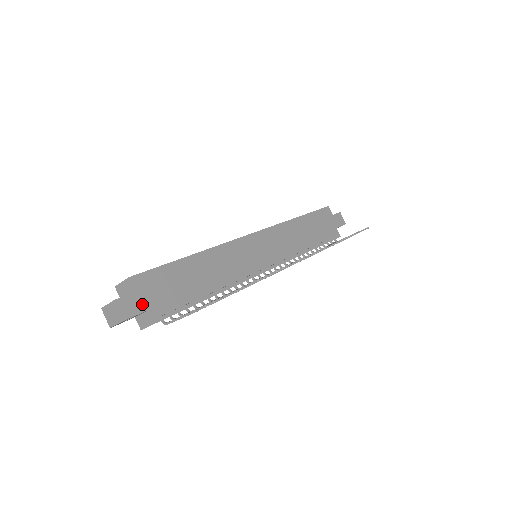
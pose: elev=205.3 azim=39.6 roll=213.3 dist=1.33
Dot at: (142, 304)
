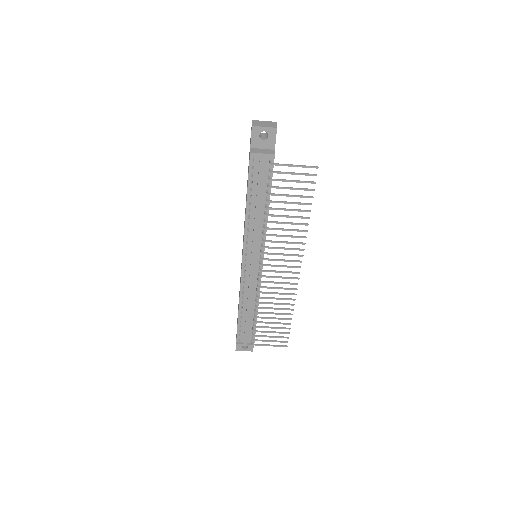
Dot at: occluded
